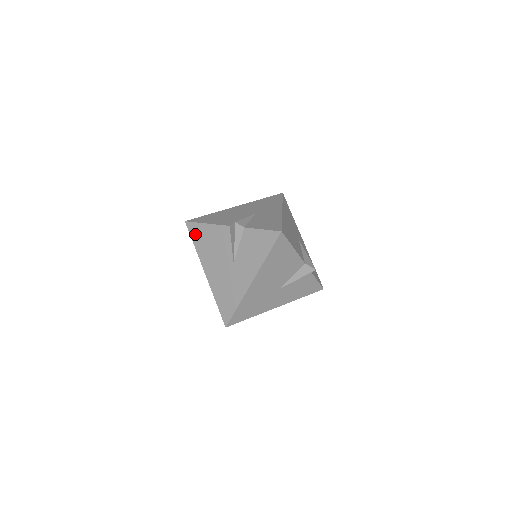
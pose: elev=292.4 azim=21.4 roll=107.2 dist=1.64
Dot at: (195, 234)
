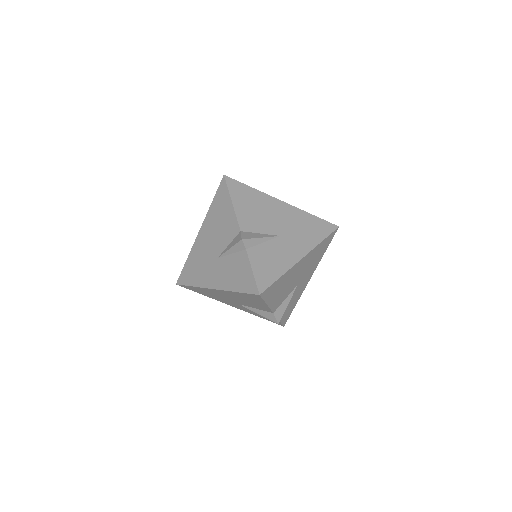
Dot at: (220, 196)
